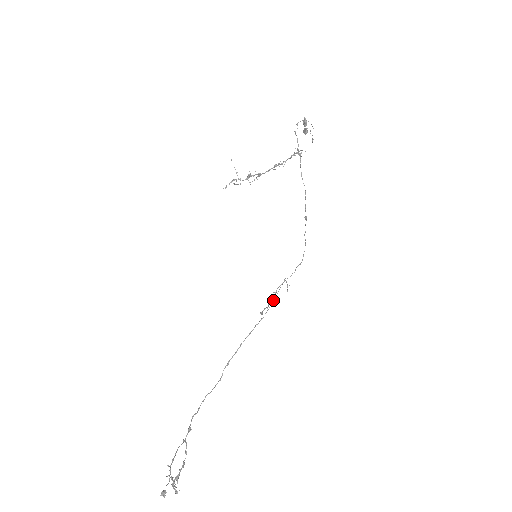
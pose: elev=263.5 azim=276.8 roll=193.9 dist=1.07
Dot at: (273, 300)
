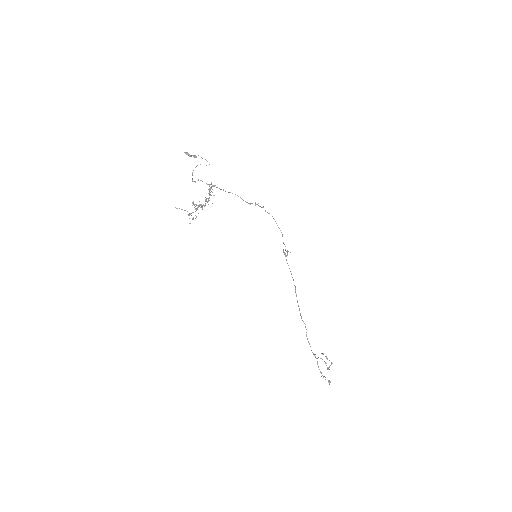
Dot at: occluded
